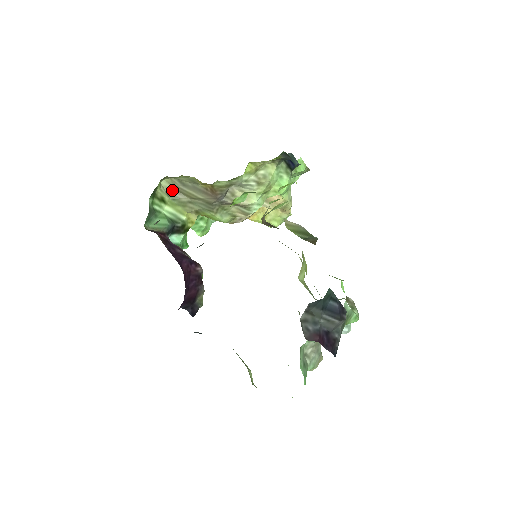
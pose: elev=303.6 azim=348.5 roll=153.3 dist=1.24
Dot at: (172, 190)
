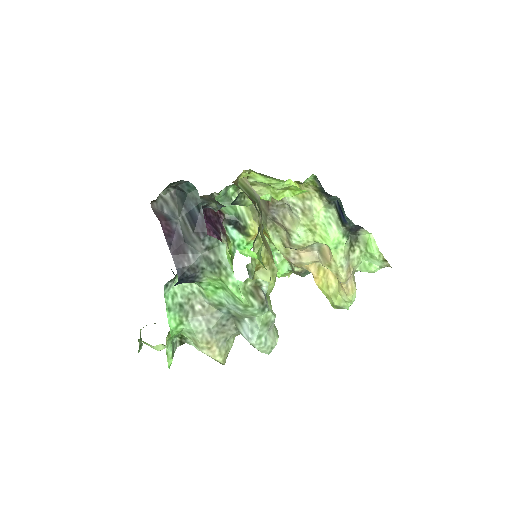
Dot at: occluded
